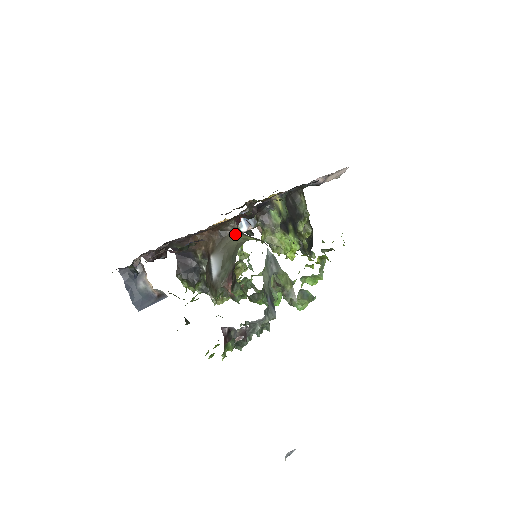
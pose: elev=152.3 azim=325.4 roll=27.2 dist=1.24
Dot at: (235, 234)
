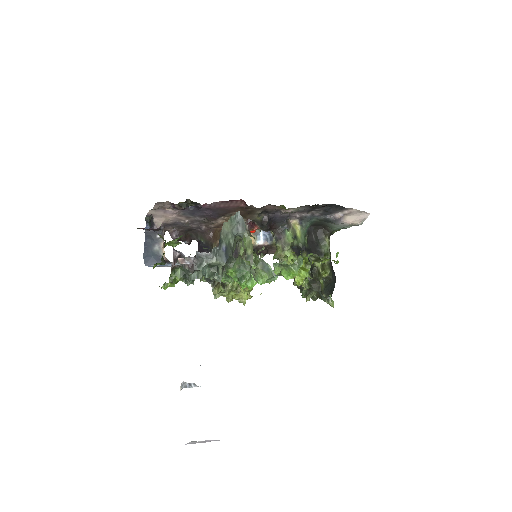
Dot at: occluded
